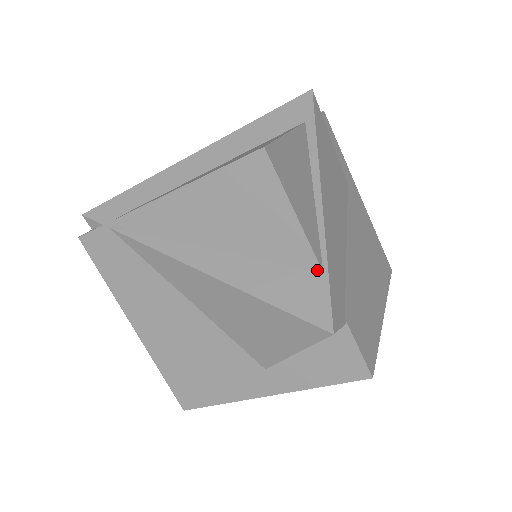
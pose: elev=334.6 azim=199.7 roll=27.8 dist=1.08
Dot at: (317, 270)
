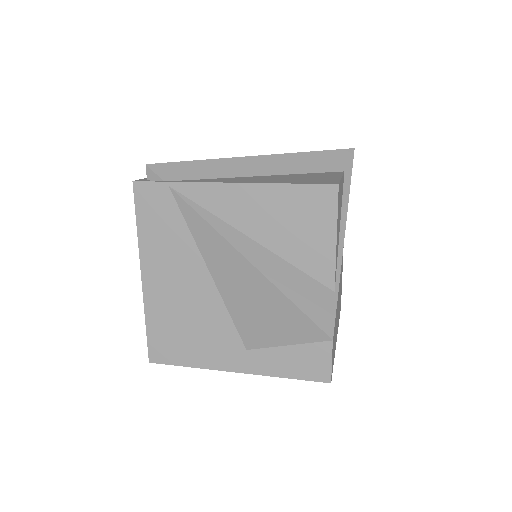
Dot at: (331, 288)
